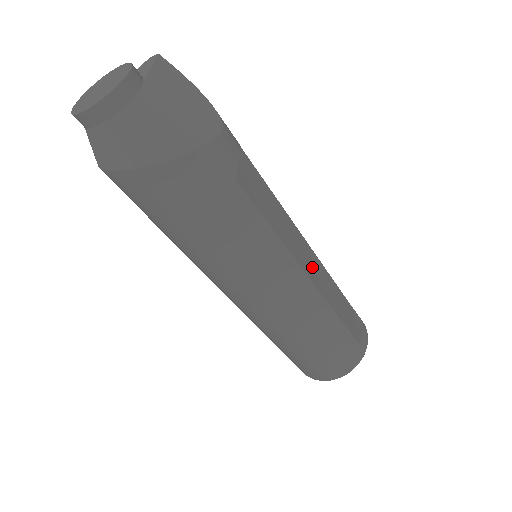
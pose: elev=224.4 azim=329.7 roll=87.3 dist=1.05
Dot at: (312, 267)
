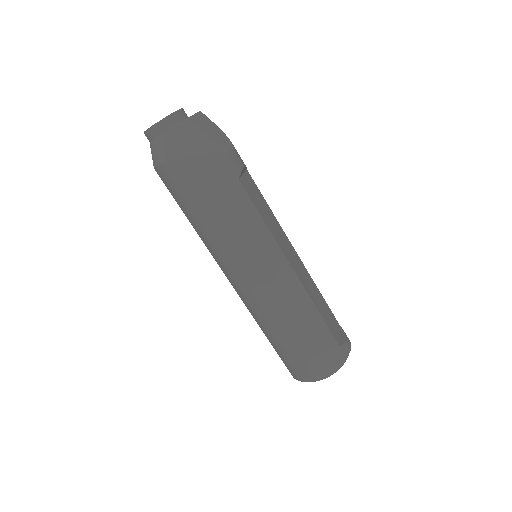
Dot at: (298, 267)
